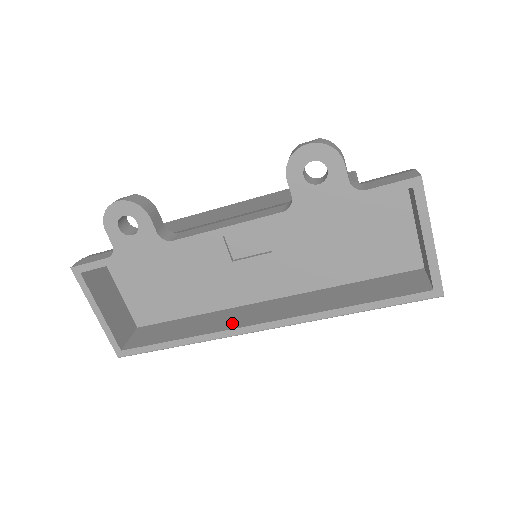
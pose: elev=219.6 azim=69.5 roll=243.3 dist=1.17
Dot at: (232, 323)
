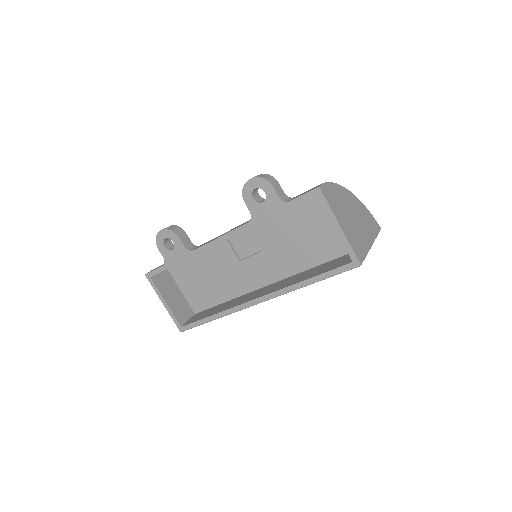
Dot at: (241, 302)
